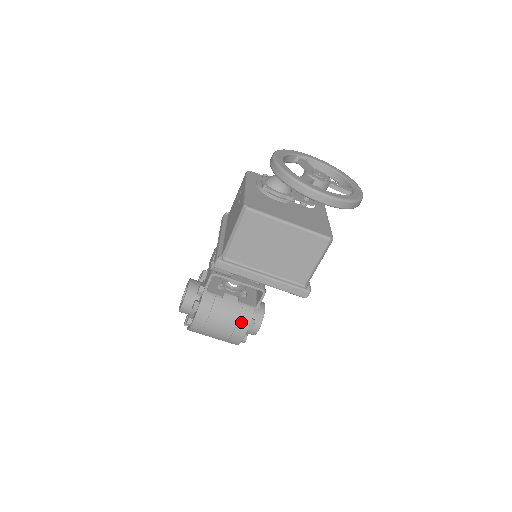
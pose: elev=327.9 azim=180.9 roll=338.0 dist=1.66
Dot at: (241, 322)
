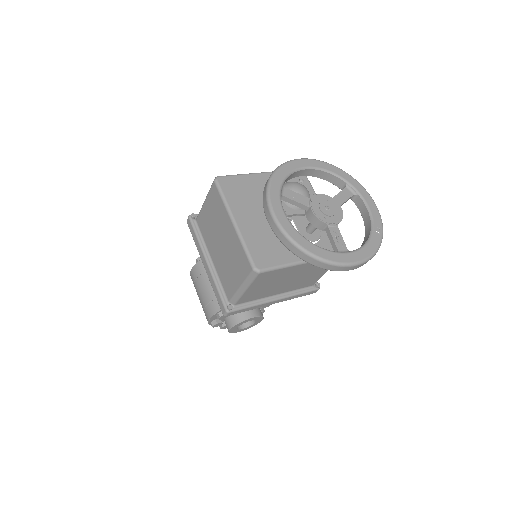
Dot at: (213, 304)
